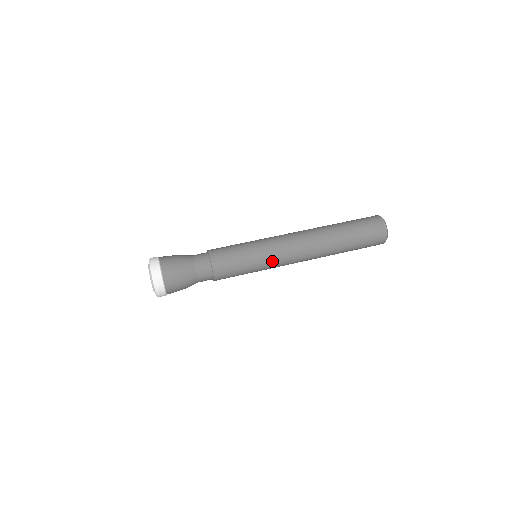
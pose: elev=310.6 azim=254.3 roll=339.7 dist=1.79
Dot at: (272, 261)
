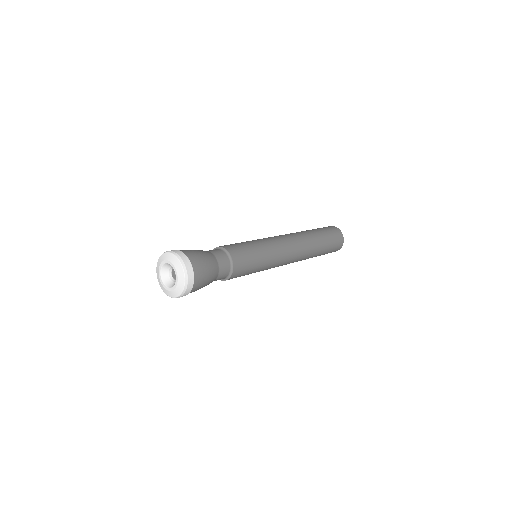
Dot at: (273, 265)
